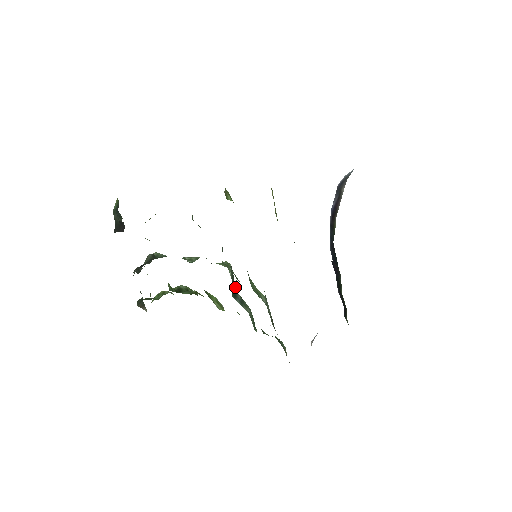
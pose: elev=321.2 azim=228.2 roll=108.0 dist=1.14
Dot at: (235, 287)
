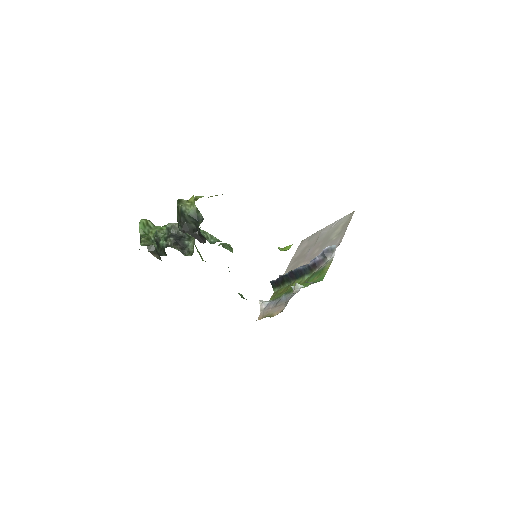
Dot at: occluded
